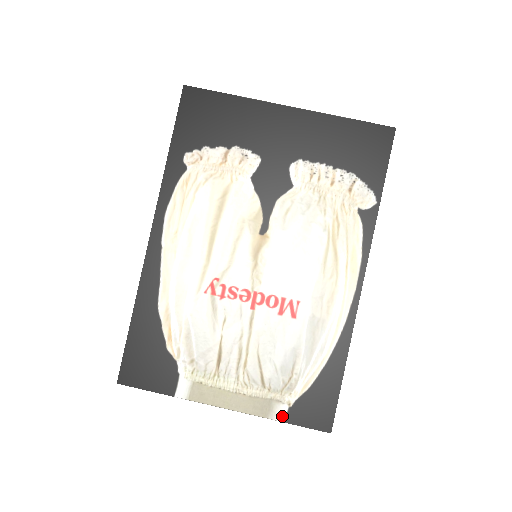
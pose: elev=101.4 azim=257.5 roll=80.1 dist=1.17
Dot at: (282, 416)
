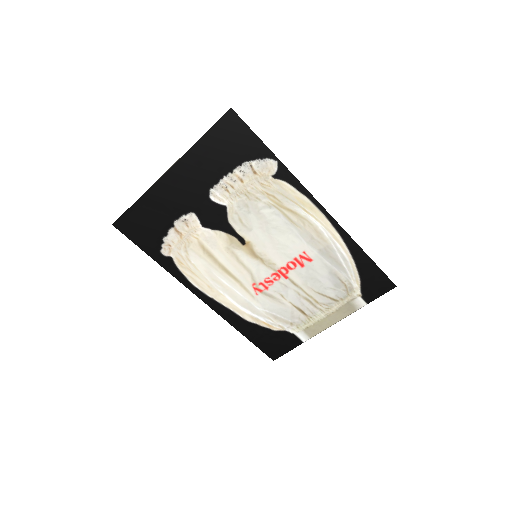
Dot at: (362, 303)
